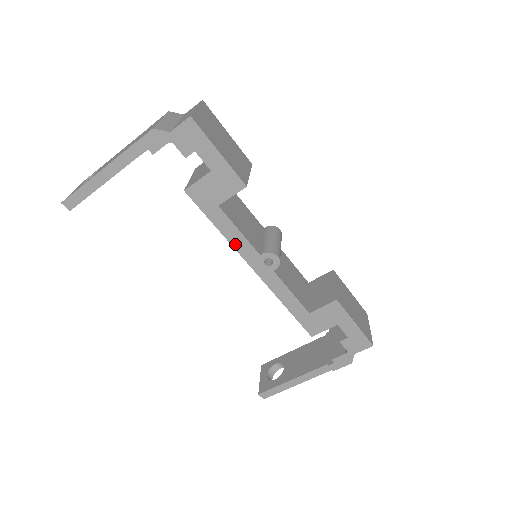
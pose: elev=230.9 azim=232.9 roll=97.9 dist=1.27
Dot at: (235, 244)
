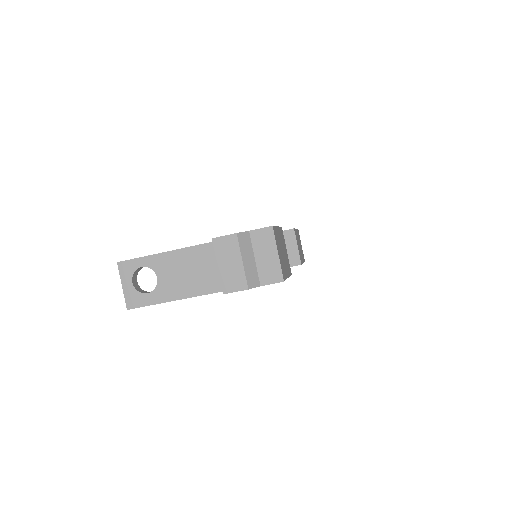
Dot at: occluded
